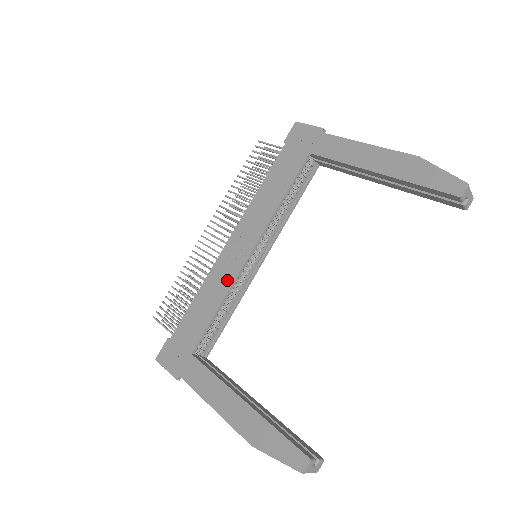
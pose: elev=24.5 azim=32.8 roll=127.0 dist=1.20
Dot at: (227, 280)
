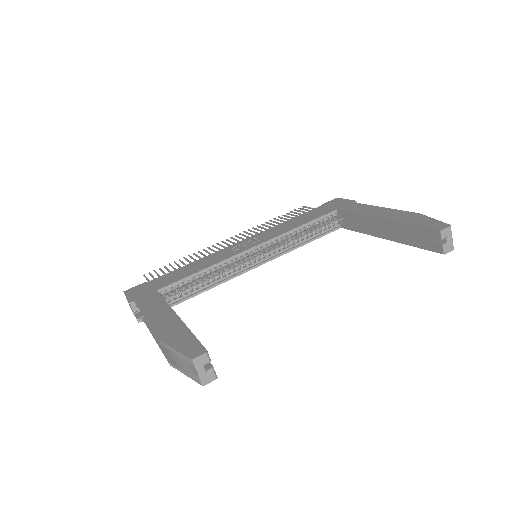
Dot at: (223, 257)
